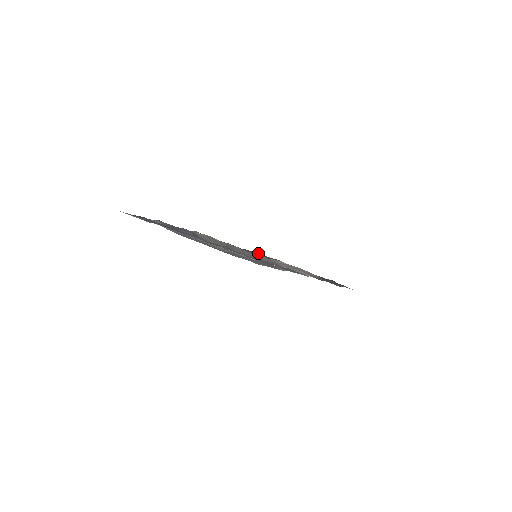
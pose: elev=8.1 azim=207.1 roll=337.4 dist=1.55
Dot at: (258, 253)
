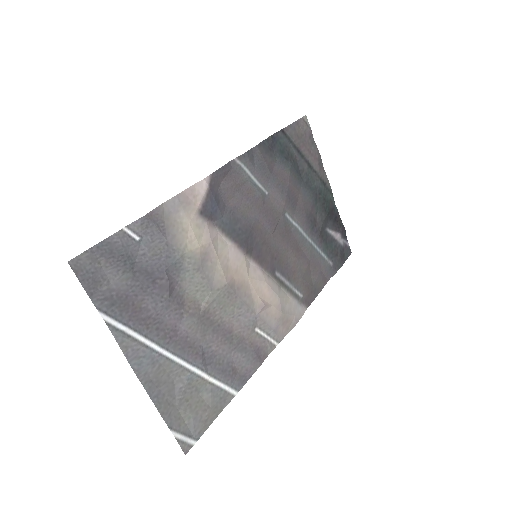
Dot at: (286, 184)
